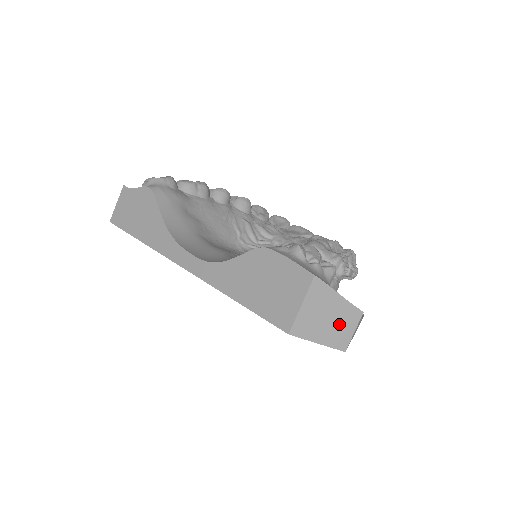
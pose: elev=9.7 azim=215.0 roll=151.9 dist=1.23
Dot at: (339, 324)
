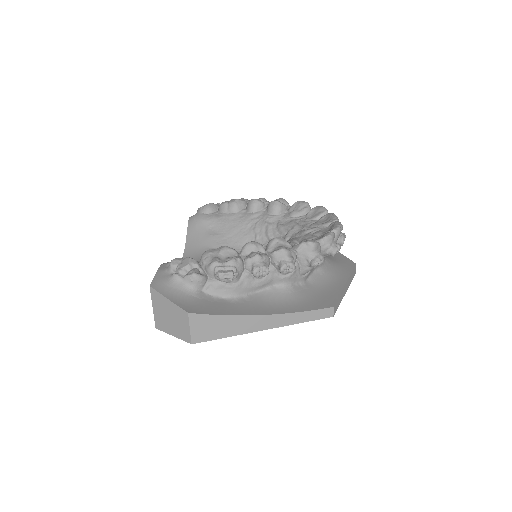
Dot at: (178, 322)
